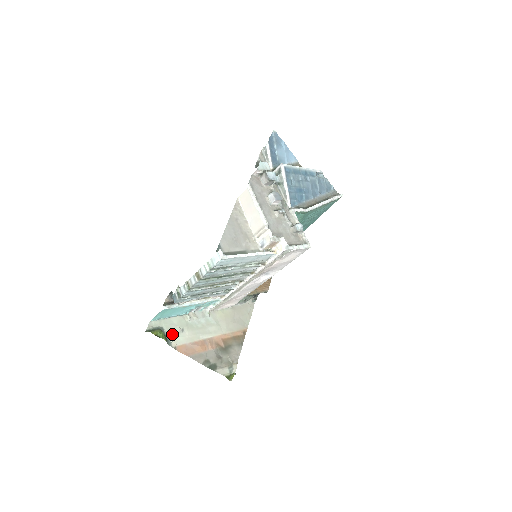
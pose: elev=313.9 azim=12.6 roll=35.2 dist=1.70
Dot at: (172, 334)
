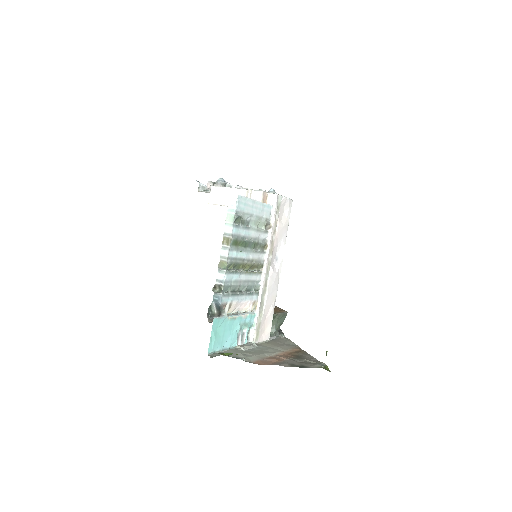
Dot at: (238, 357)
